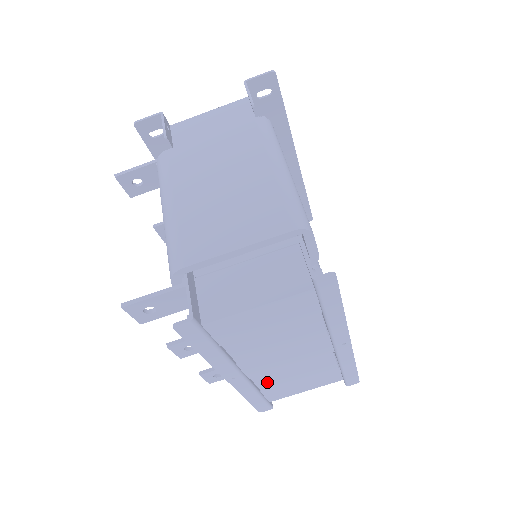
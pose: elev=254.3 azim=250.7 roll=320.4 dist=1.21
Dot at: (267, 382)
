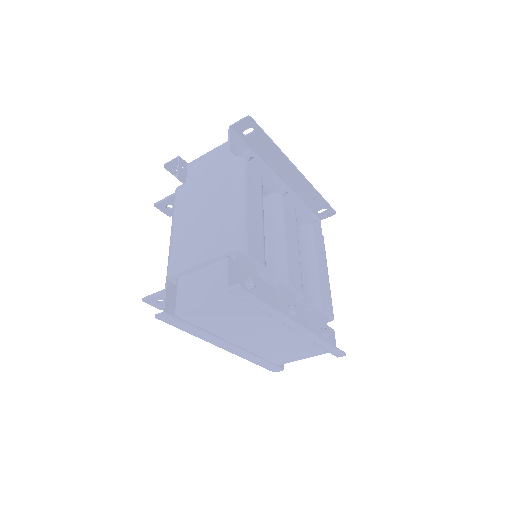
Dot at: (261, 351)
